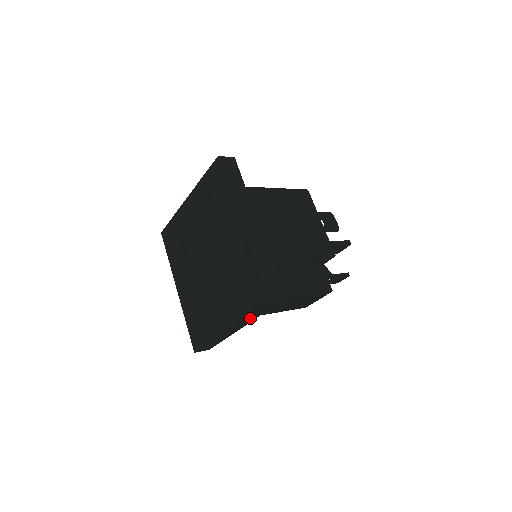
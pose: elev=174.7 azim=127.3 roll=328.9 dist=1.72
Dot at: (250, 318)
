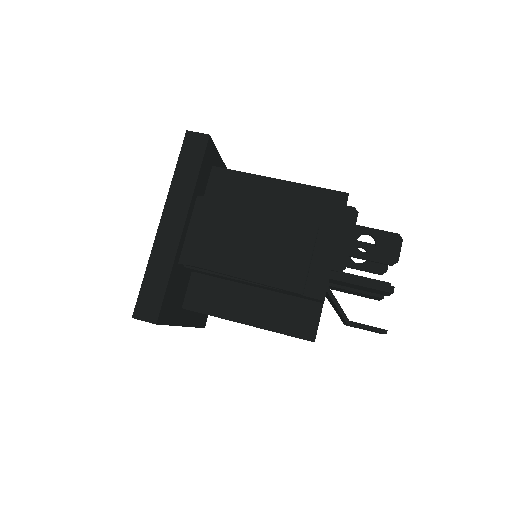
Dot at: occluded
